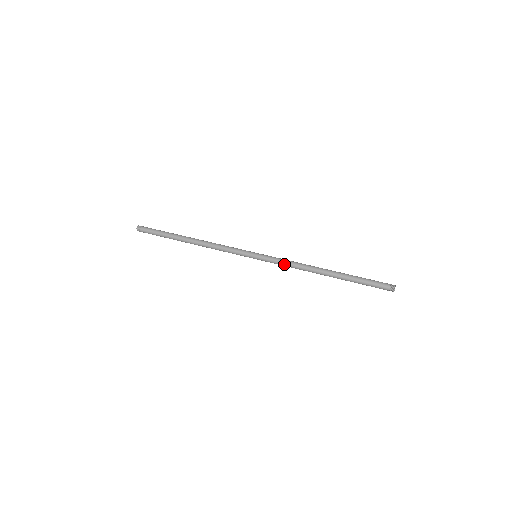
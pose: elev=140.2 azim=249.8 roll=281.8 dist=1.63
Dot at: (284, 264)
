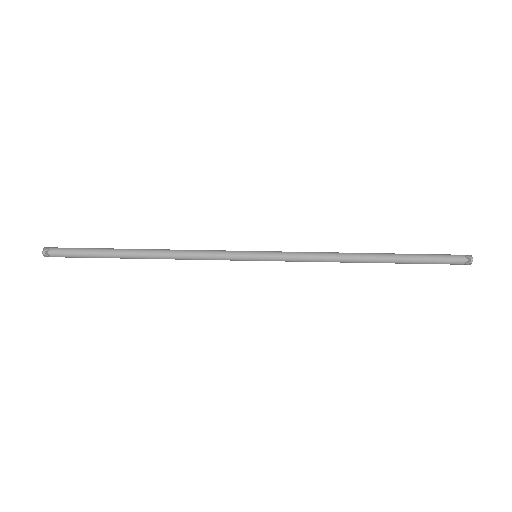
Dot at: (304, 257)
